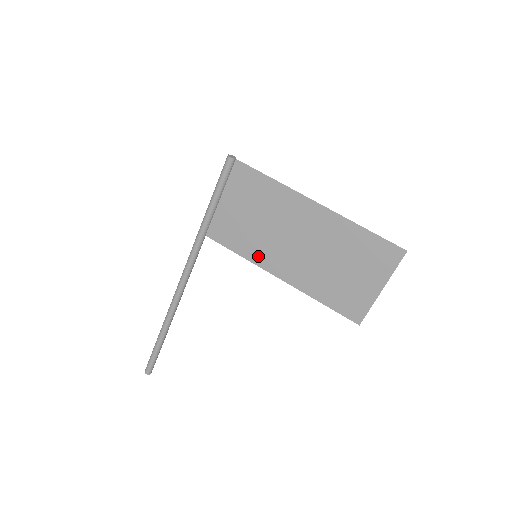
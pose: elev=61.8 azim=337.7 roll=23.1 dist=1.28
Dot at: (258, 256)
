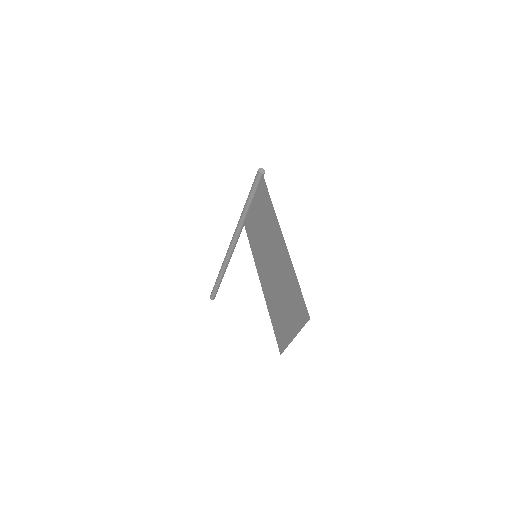
Dot at: (257, 257)
